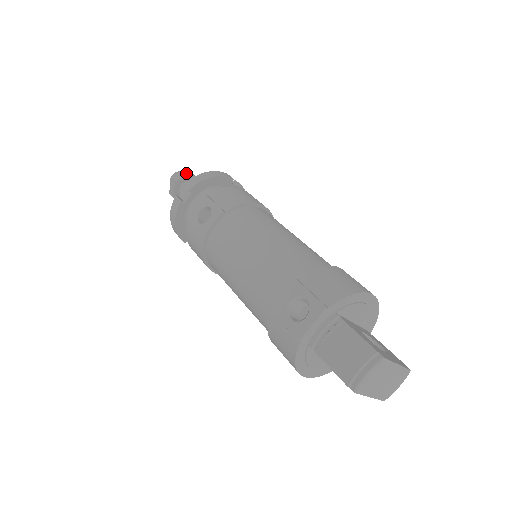
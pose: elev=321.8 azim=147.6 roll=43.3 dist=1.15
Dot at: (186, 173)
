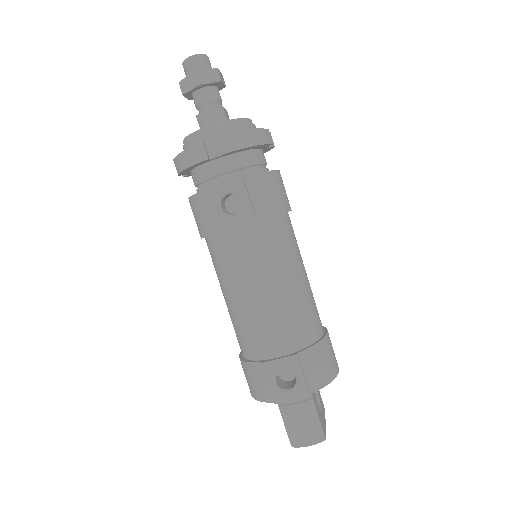
Dot at: (215, 76)
